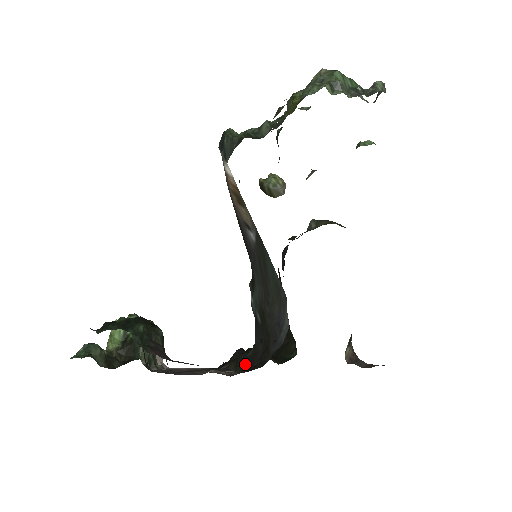
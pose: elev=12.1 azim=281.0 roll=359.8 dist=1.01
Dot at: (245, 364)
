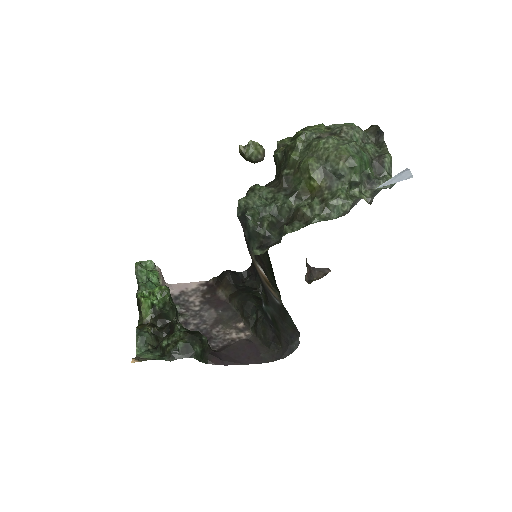
Dot at: (258, 332)
